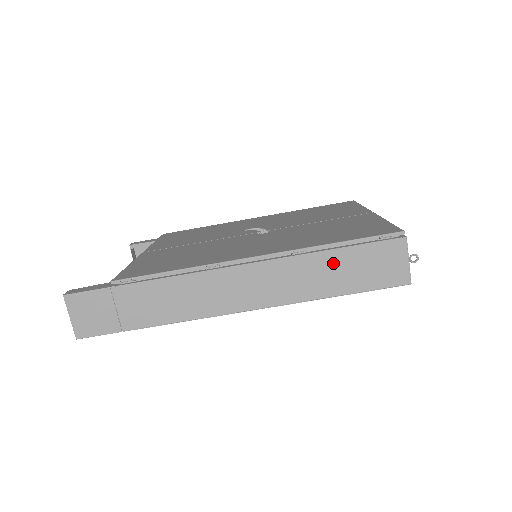
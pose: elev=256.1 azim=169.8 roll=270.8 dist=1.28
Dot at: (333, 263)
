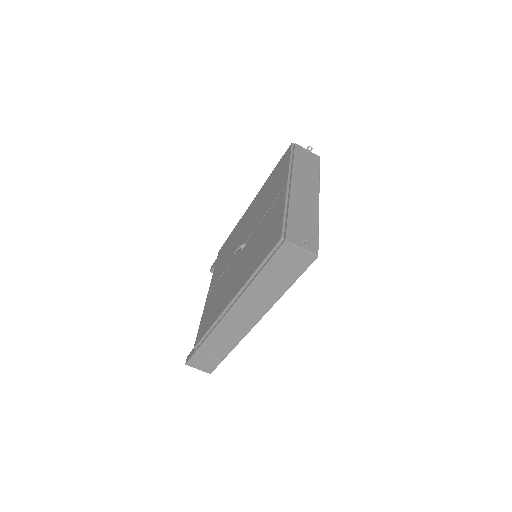
Dot at: (267, 279)
